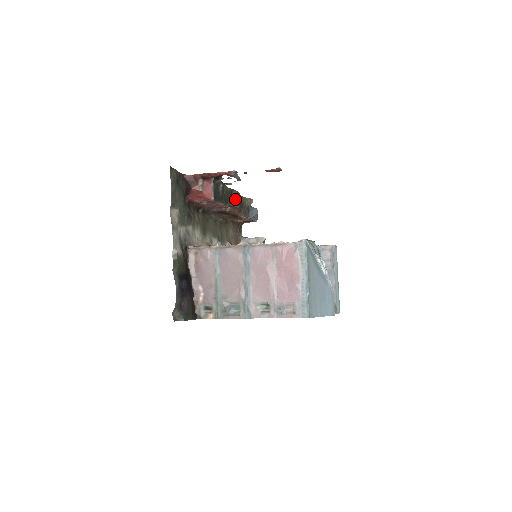
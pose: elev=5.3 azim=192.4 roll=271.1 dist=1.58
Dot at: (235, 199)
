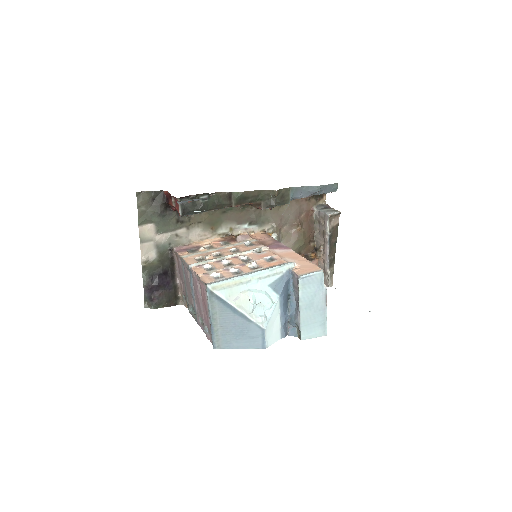
Dot at: (237, 200)
